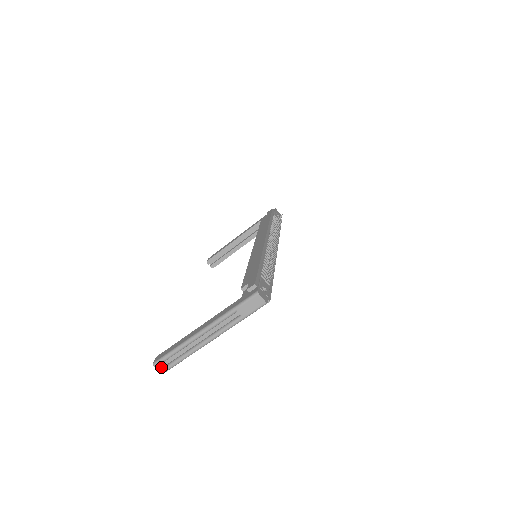
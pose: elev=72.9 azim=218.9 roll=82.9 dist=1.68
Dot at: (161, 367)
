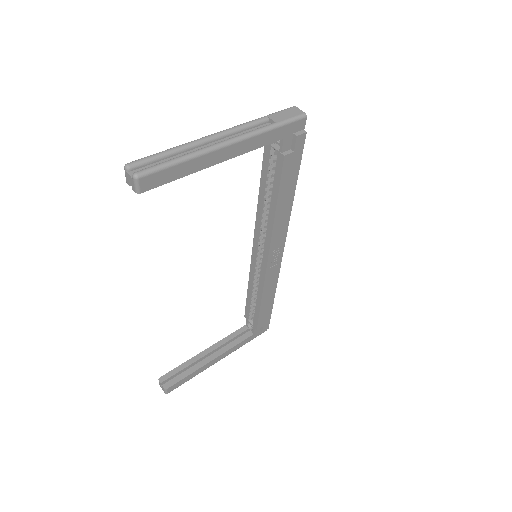
Dot at: (137, 173)
